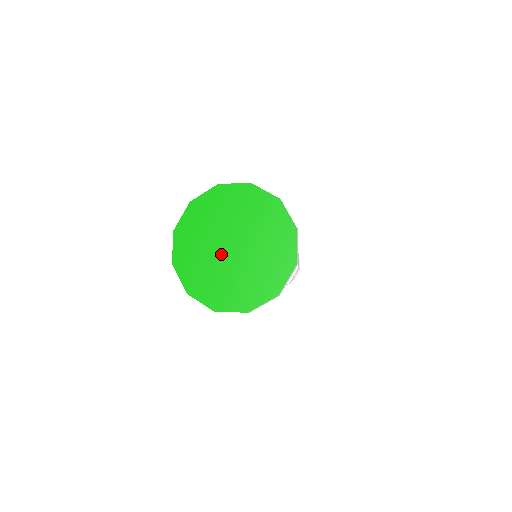
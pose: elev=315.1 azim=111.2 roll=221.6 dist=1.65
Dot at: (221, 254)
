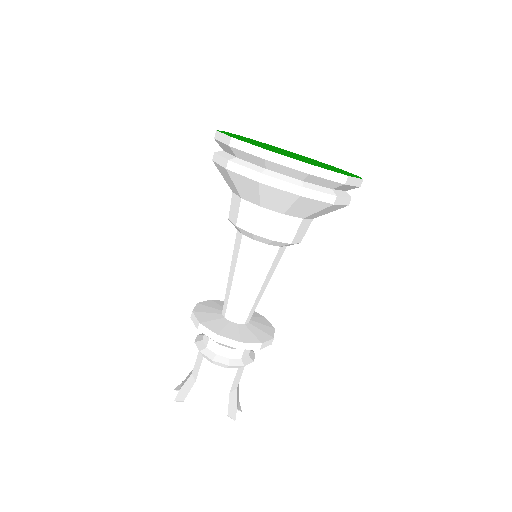
Dot at: (277, 149)
